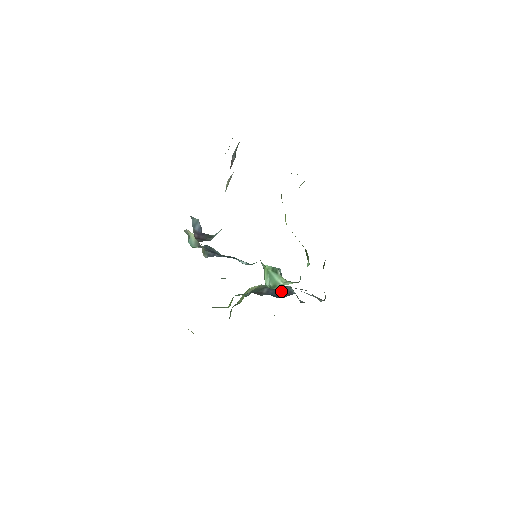
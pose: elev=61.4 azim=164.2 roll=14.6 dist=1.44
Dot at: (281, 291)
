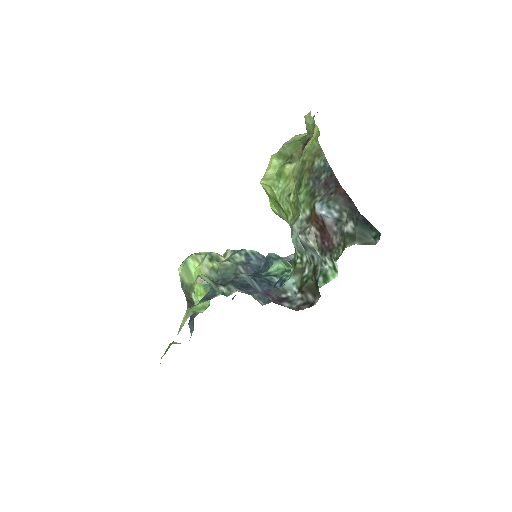
Dot at: (256, 262)
